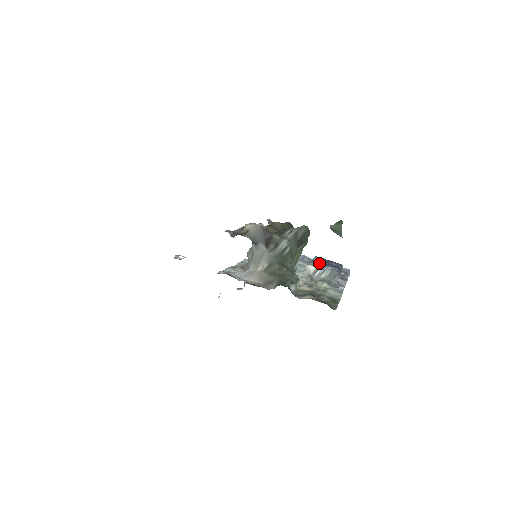
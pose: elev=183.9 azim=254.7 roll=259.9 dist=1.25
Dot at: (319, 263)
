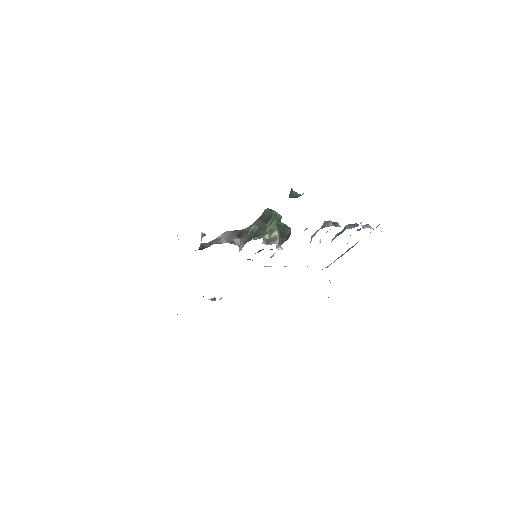
Dot at: occluded
